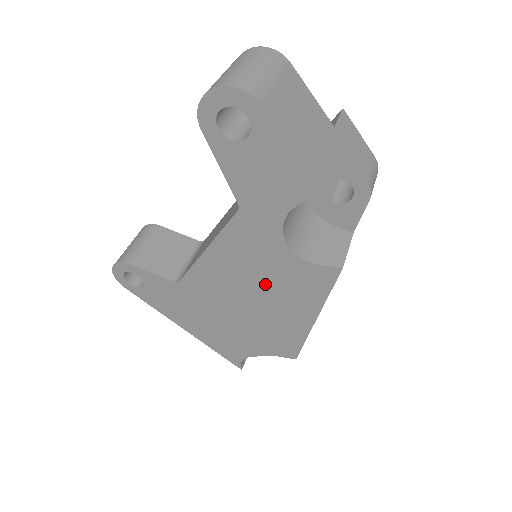
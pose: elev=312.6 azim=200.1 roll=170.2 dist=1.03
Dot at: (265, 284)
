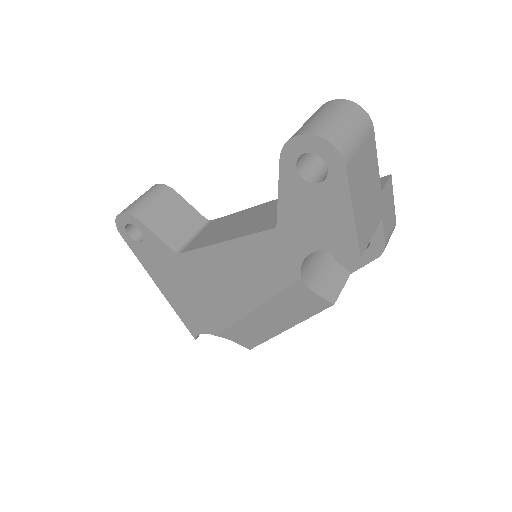
Dot at: (261, 289)
